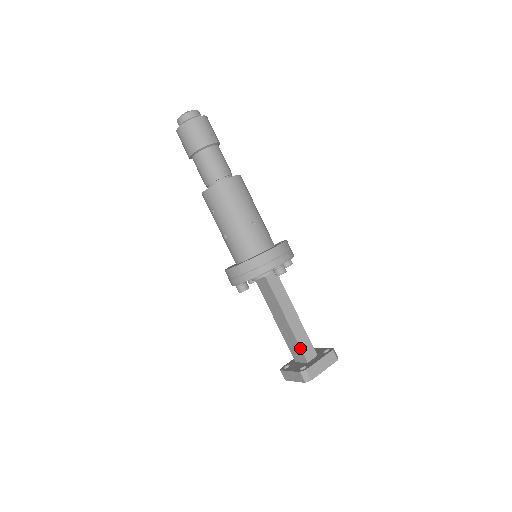
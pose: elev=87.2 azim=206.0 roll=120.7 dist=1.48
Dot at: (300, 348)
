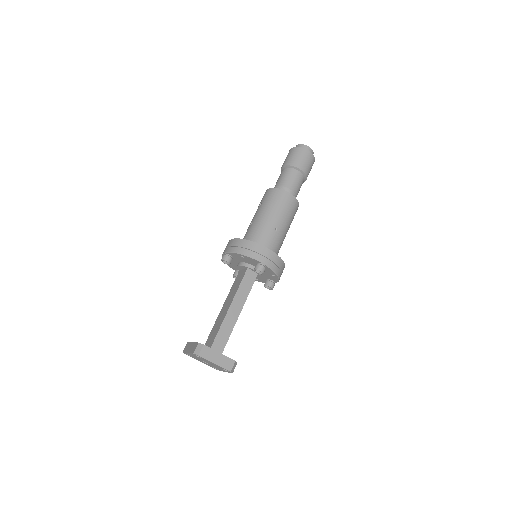
Dot at: (217, 334)
